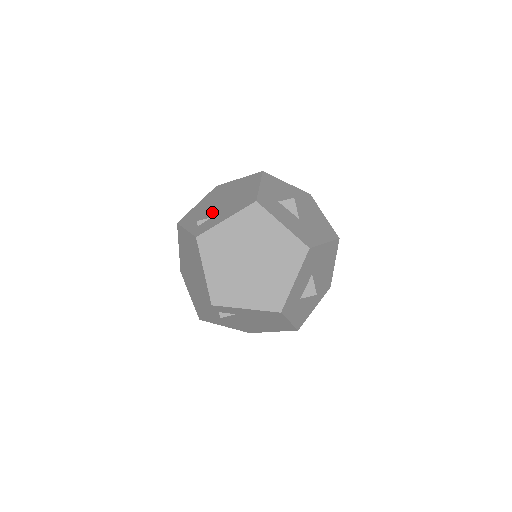
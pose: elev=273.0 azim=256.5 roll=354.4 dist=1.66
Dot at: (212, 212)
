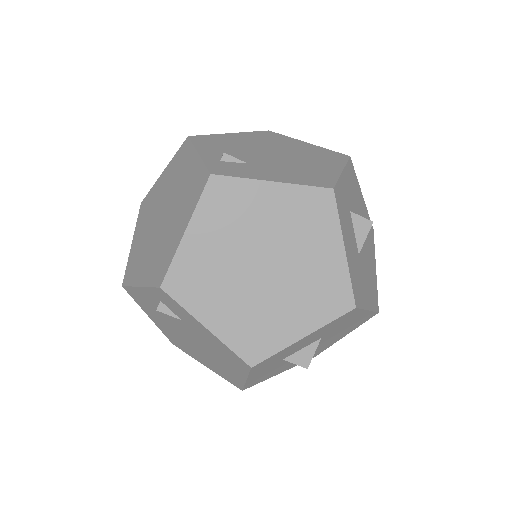
Dot at: (252, 157)
